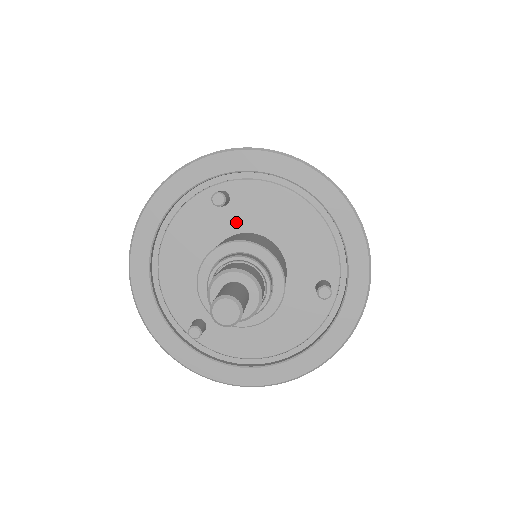
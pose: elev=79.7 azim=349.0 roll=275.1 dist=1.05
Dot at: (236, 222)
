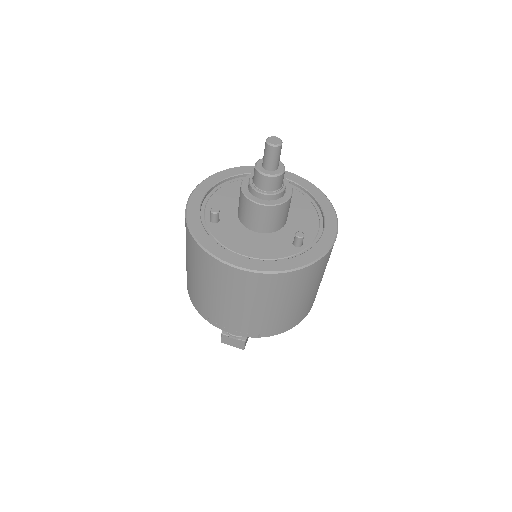
Dot at: occluded
